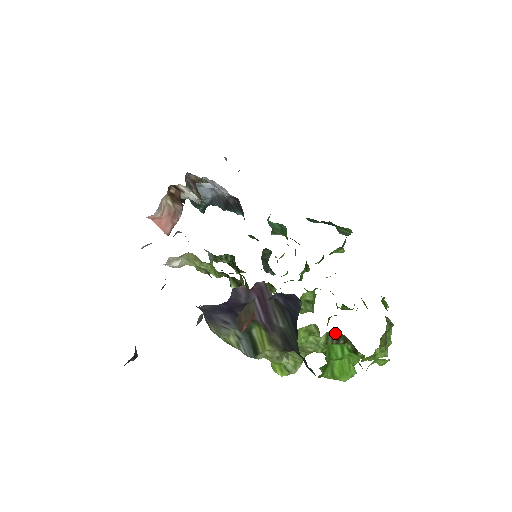
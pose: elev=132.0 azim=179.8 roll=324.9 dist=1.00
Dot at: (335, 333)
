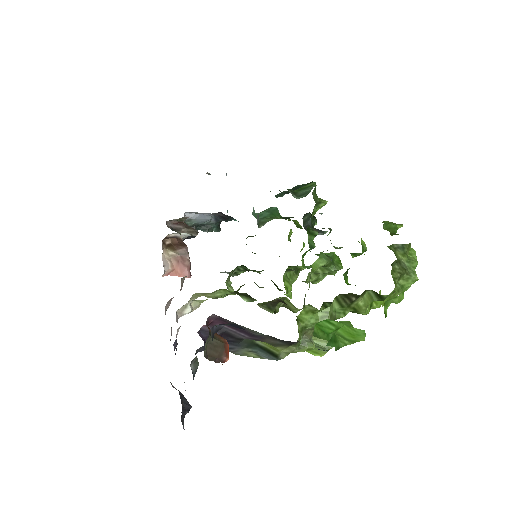
Dot at: (341, 295)
